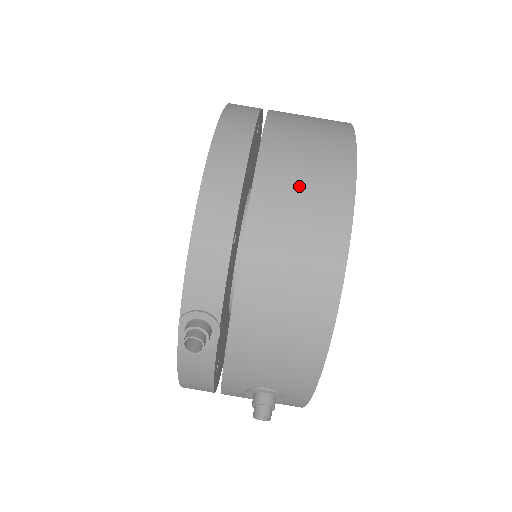
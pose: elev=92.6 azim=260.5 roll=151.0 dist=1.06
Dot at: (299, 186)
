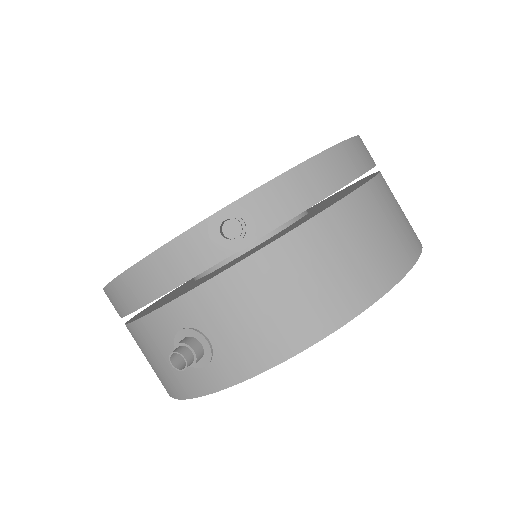
Dot at: (388, 220)
